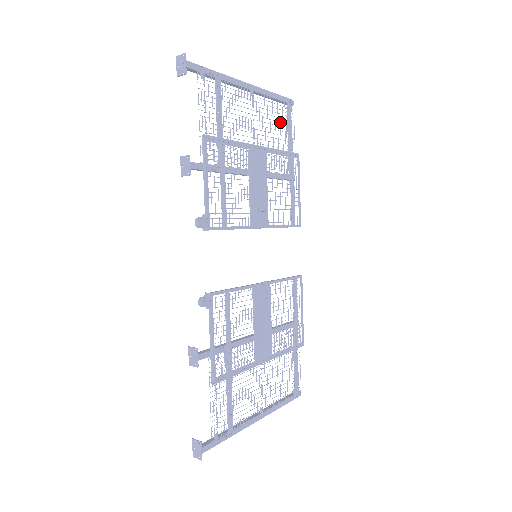
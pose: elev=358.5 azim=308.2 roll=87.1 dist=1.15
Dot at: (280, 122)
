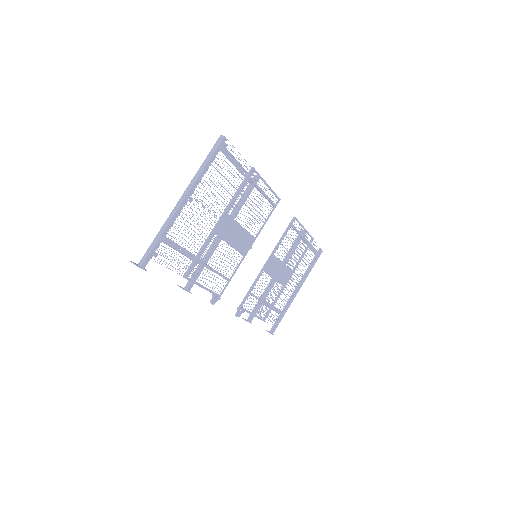
Dot at: occluded
